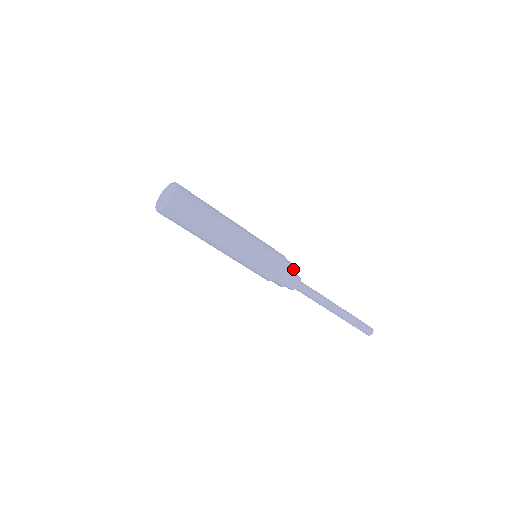
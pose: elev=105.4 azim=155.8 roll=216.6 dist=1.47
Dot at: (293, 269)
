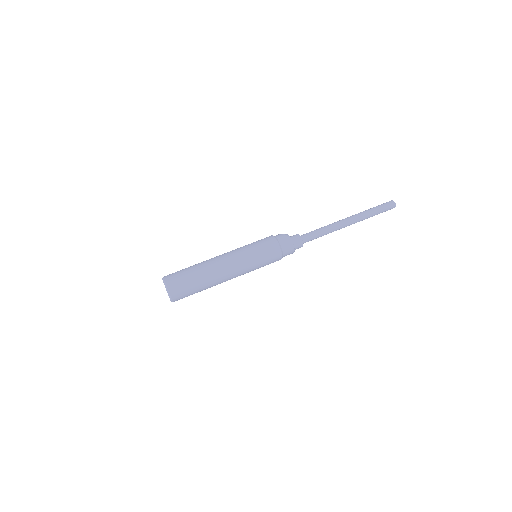
Dot at: (285, 236)
